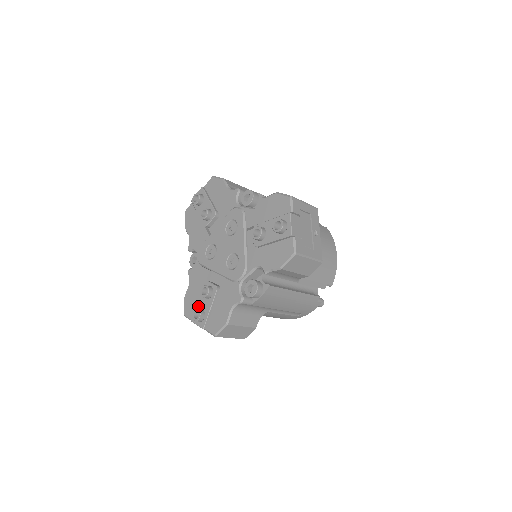
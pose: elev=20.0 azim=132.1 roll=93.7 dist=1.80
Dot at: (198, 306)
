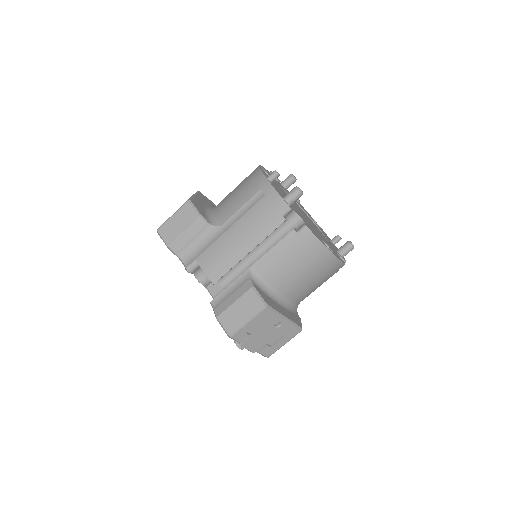
Dot at: occluded
